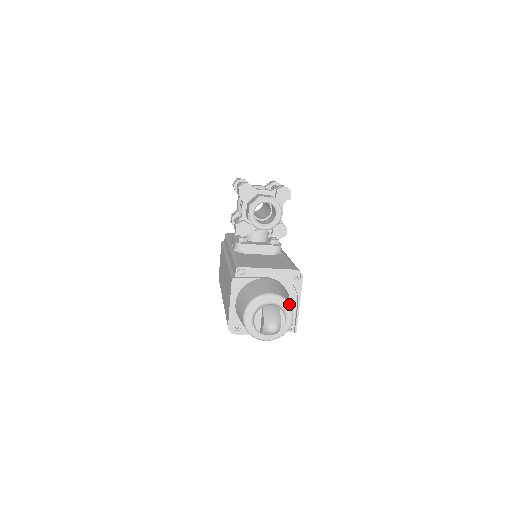
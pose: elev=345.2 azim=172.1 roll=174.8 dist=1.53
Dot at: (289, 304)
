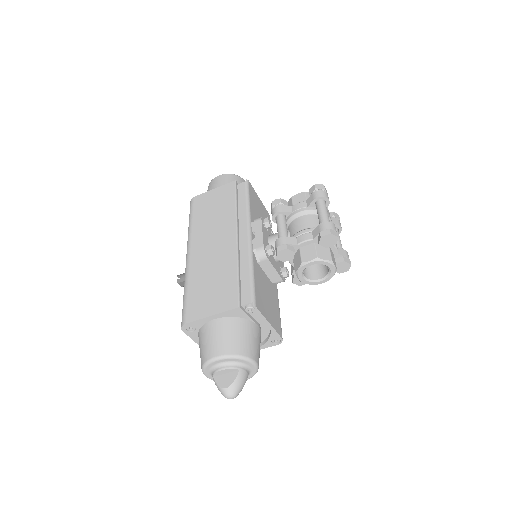
Dot at: occluded
